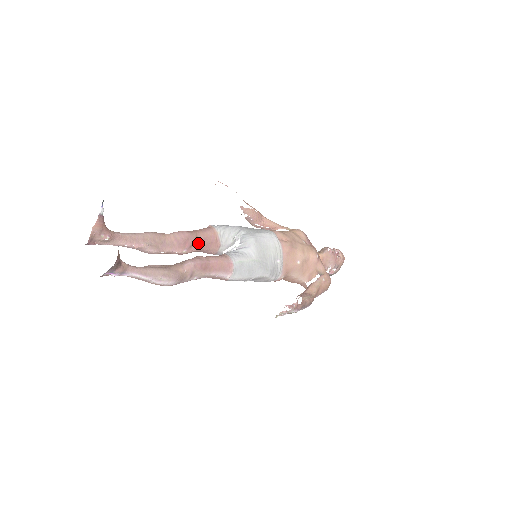
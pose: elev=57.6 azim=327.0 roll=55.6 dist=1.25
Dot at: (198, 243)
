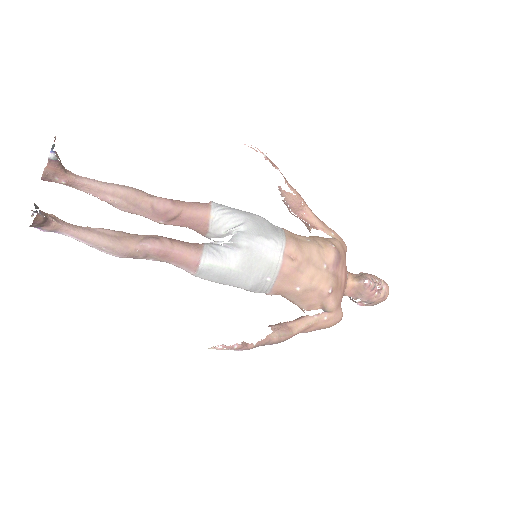
Dot at: (180, 220)
